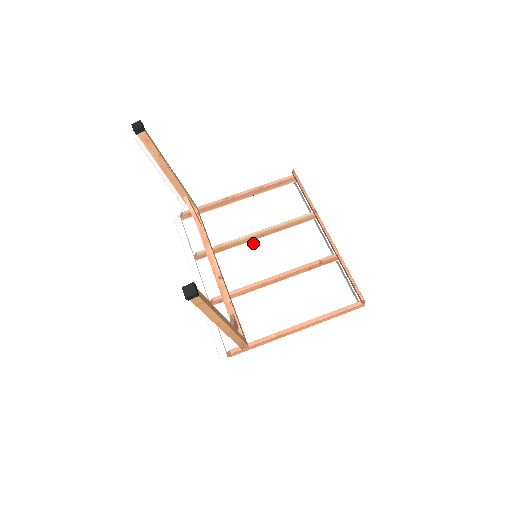
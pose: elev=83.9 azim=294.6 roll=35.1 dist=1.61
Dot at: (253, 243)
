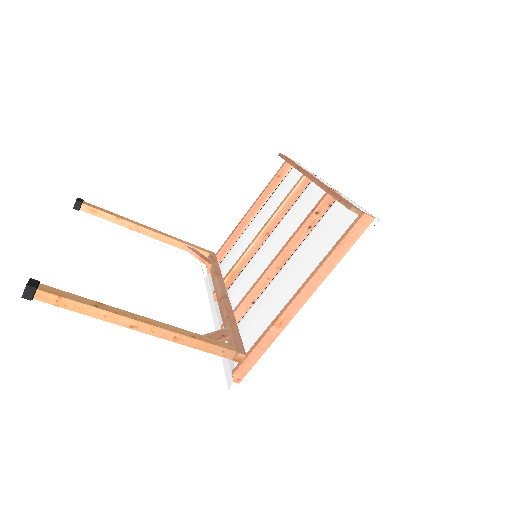
Dot at: (262, 248)
